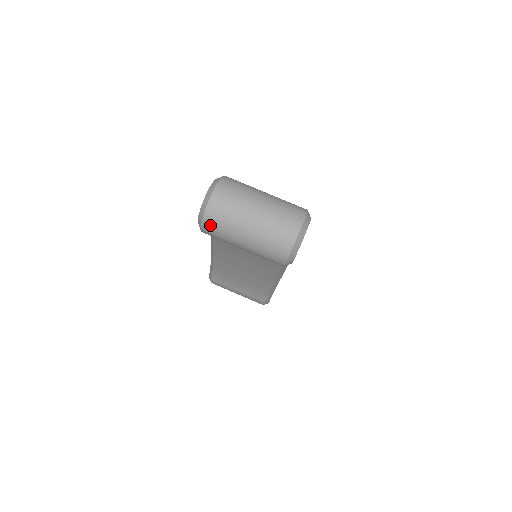
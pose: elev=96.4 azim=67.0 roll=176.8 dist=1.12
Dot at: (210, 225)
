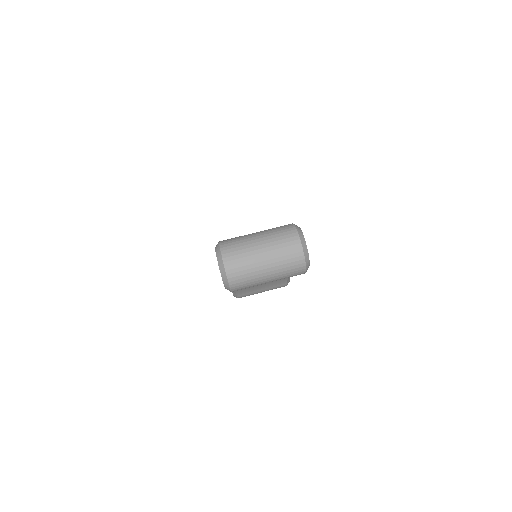
Dot at: (237, 286)
